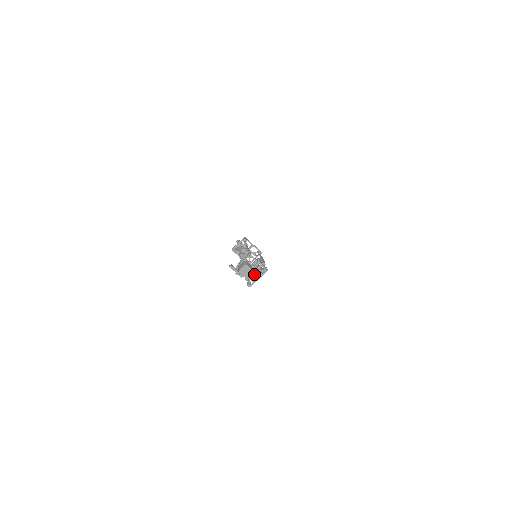
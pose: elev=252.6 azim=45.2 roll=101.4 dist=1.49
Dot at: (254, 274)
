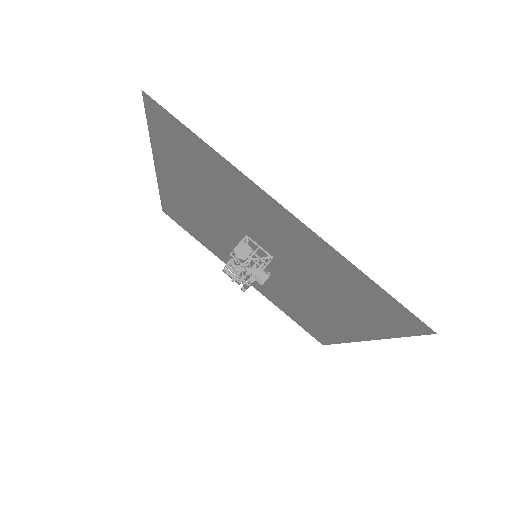
Dot at: occluded
